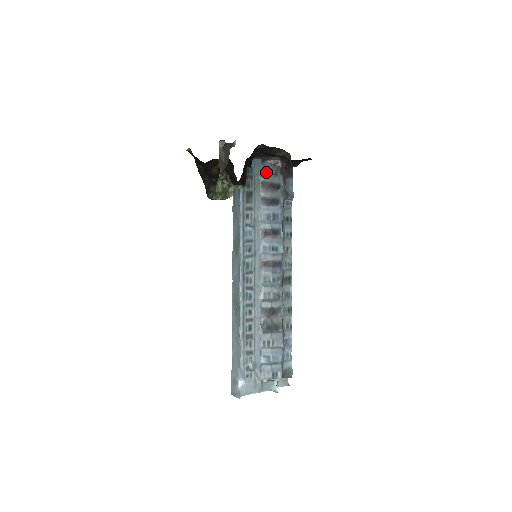
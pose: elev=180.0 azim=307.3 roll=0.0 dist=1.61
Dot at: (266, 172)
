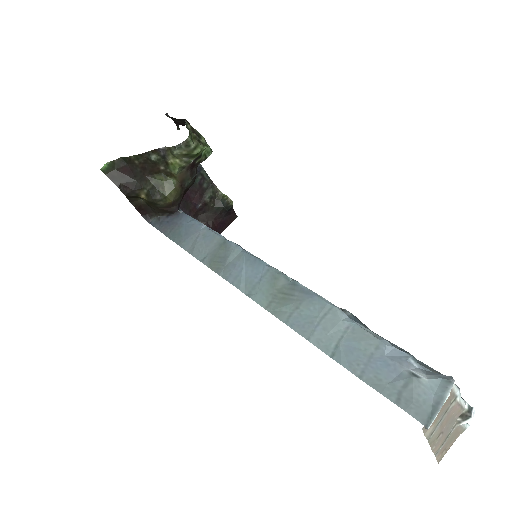
Dot at: occluded
